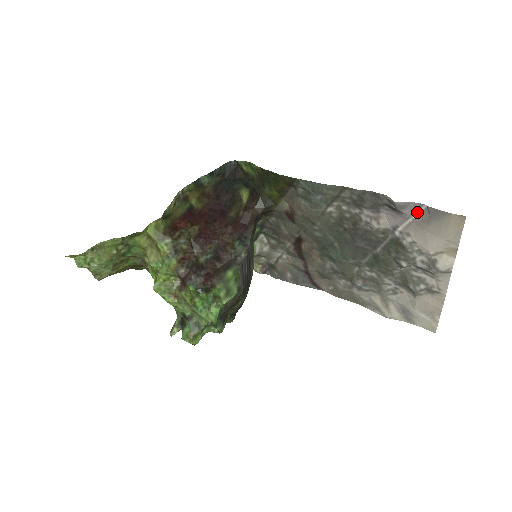
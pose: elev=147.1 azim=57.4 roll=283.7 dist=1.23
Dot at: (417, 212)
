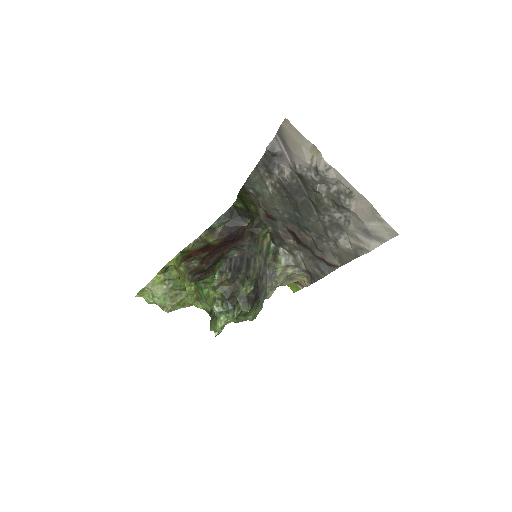
Dot at: (280, 144)
